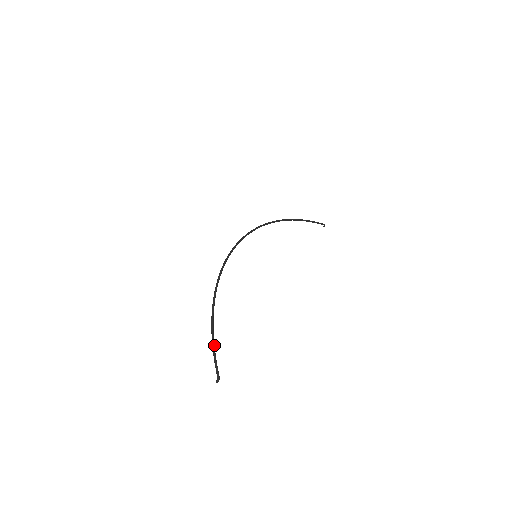
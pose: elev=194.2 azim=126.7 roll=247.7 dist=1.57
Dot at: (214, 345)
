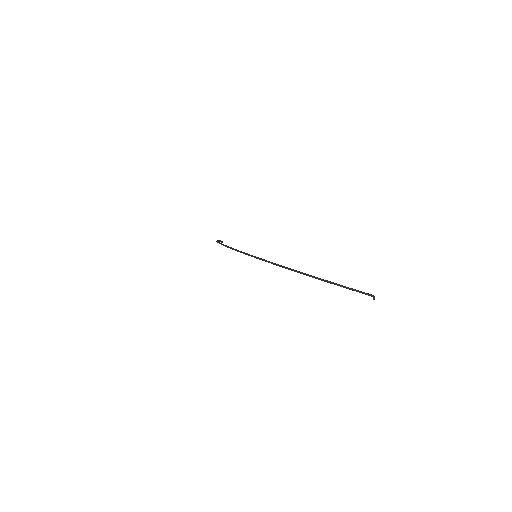
Dot at: (345, 286)
